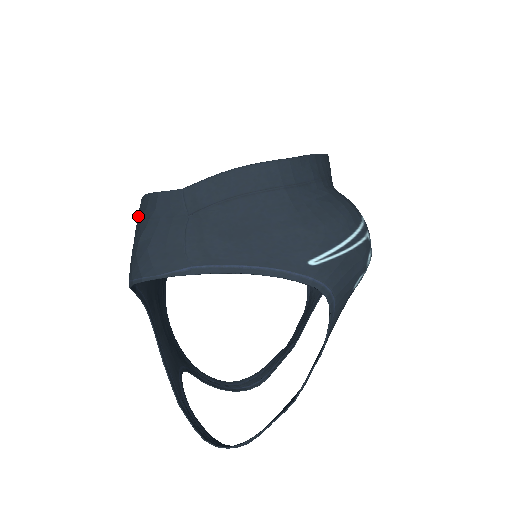
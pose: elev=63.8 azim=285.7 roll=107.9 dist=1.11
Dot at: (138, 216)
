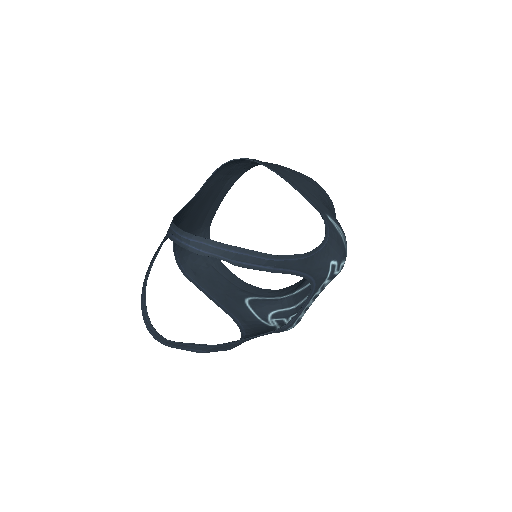
Dot at: (241, 169)
